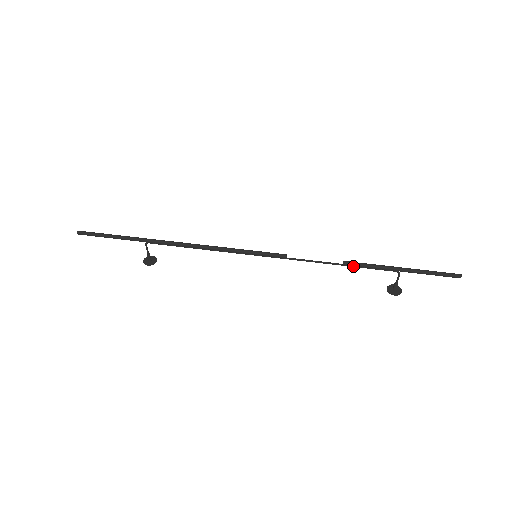
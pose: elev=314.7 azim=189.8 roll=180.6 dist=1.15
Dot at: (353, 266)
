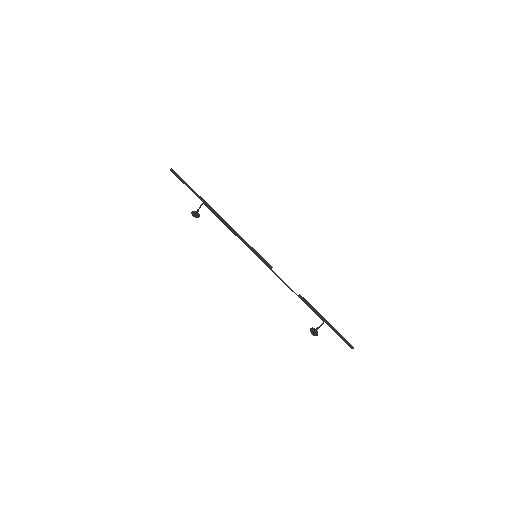
Dot at: (303, 301)
